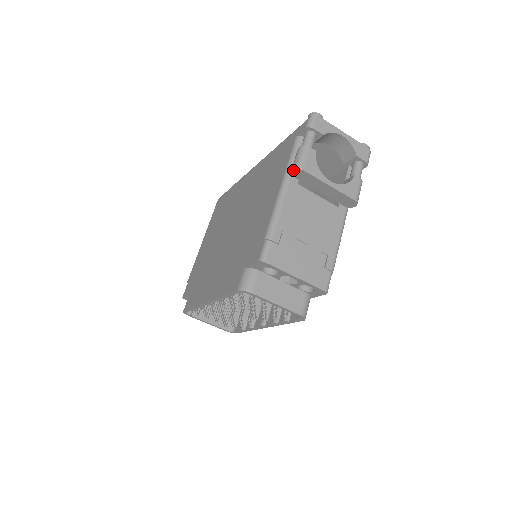
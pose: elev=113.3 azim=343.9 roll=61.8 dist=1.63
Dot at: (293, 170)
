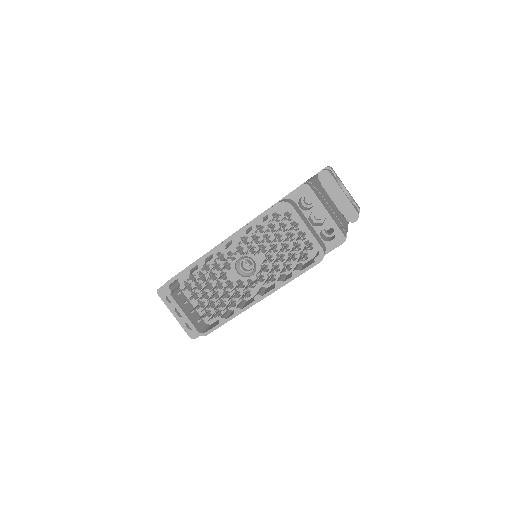
Dot at: (321, 172)
